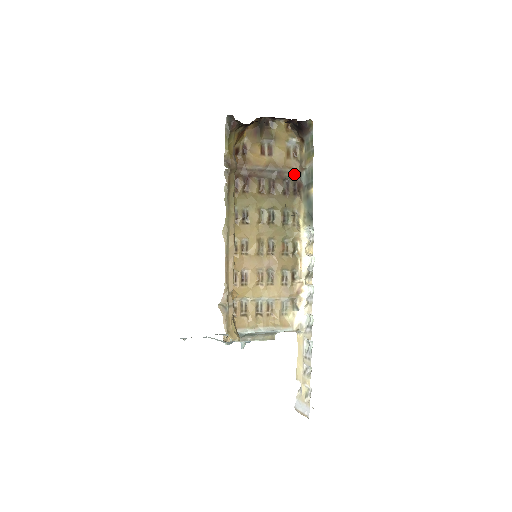
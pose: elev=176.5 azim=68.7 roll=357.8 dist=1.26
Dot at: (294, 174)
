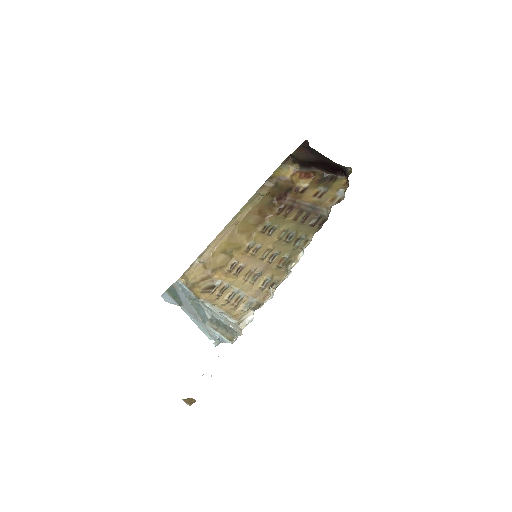
Dot at: (328, 214)
